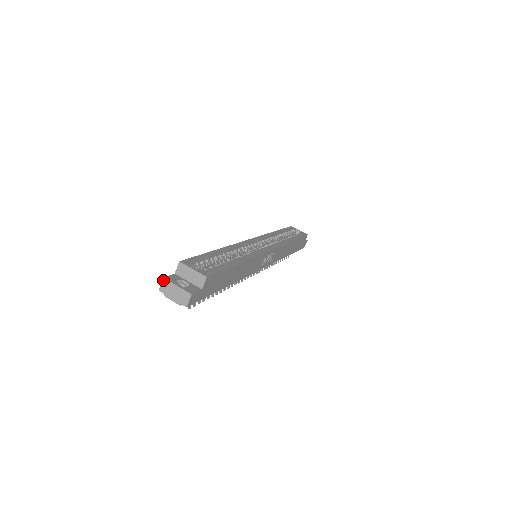
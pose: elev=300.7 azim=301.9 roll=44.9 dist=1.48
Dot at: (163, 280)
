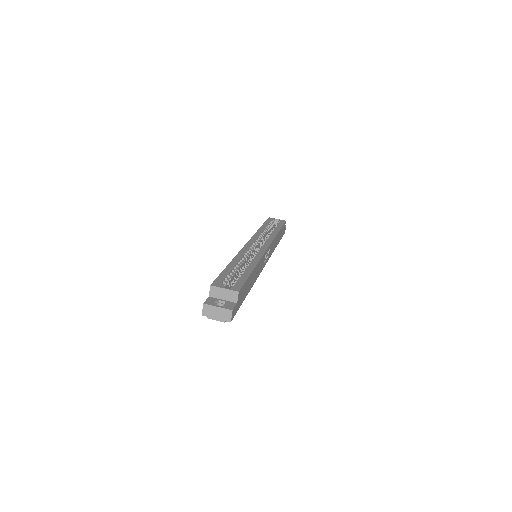
Dot at: (203, 306)
